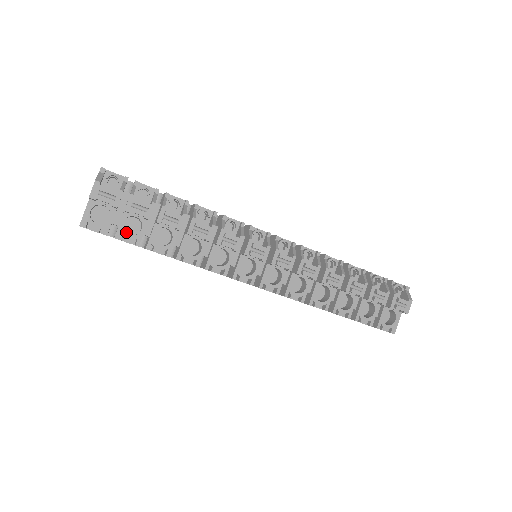
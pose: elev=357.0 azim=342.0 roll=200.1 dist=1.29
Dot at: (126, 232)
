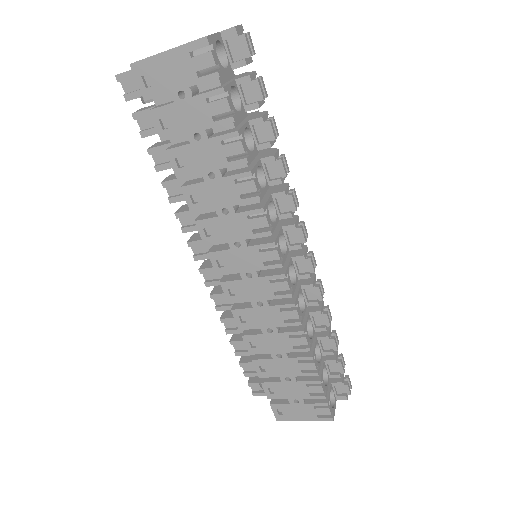
Dot at: occluded
